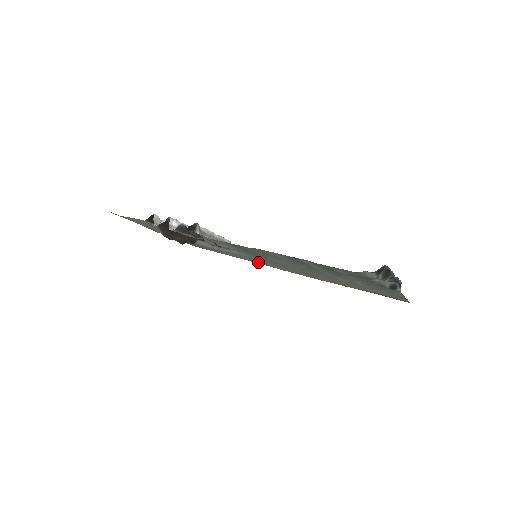
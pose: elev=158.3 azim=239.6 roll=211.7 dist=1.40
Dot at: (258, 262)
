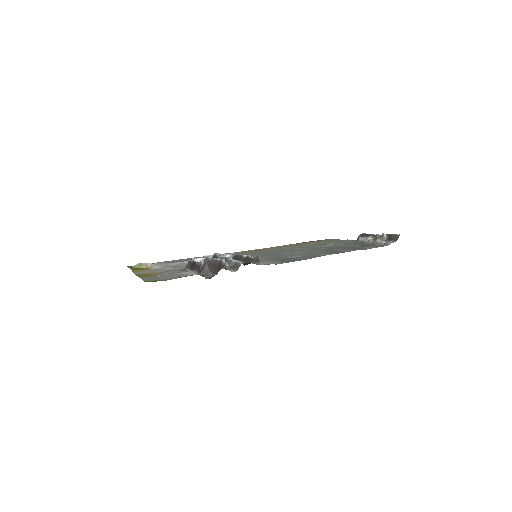
Dot at: occluded
